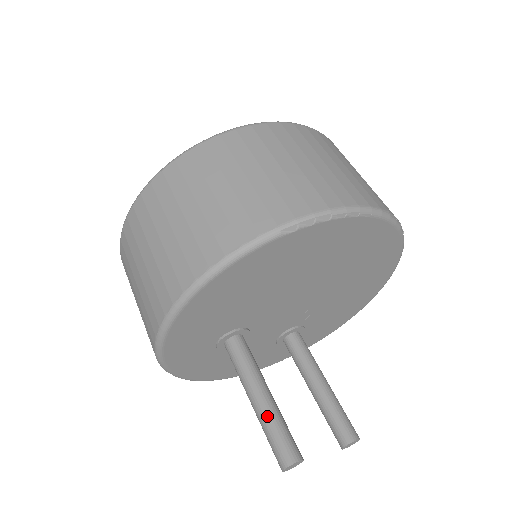
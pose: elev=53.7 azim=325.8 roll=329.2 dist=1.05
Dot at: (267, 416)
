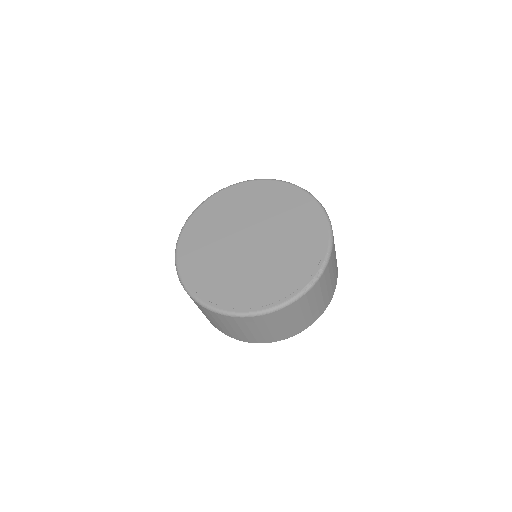
Dot at: occluded
